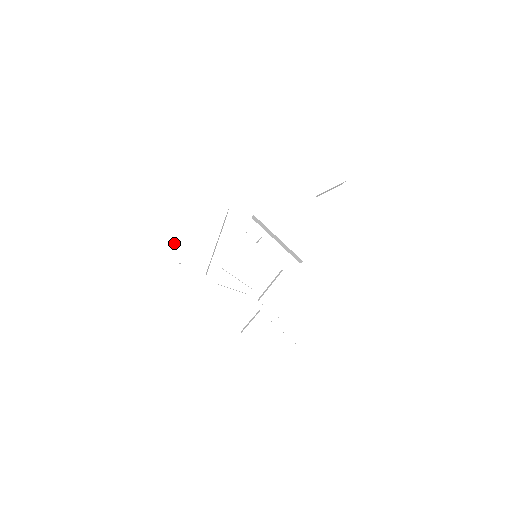
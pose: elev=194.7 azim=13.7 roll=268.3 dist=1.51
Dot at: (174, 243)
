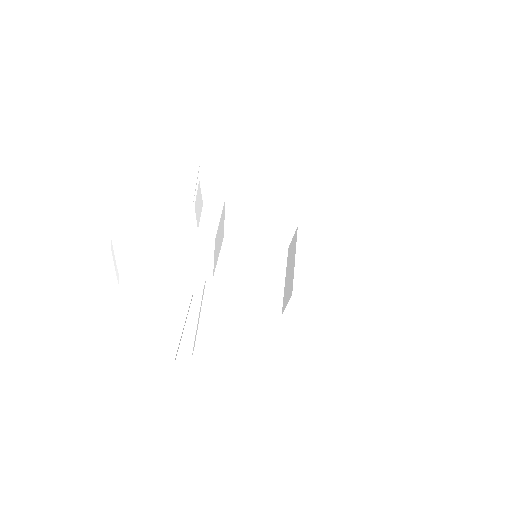
Dot at: (216, 171)
